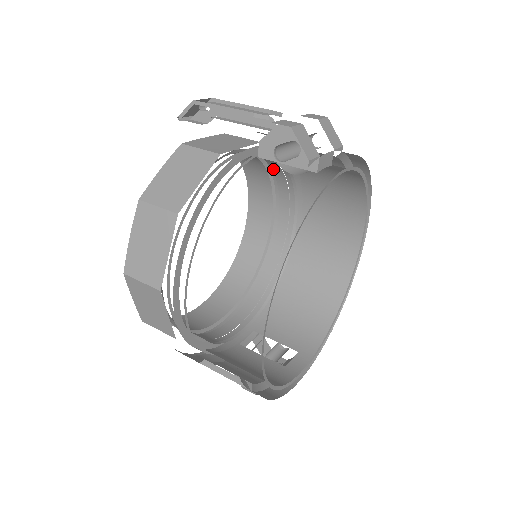
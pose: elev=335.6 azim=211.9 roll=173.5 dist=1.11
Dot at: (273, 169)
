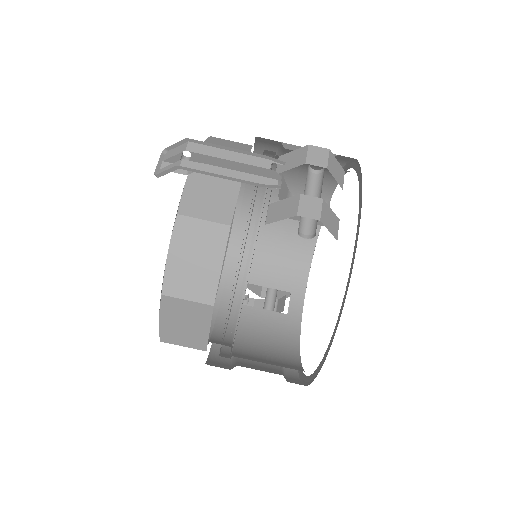
Dot at: occluded
